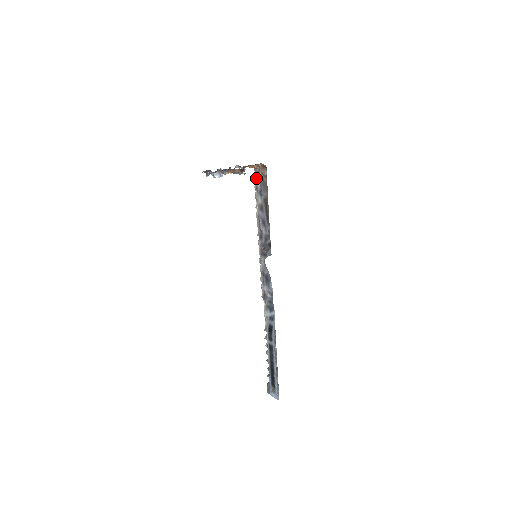
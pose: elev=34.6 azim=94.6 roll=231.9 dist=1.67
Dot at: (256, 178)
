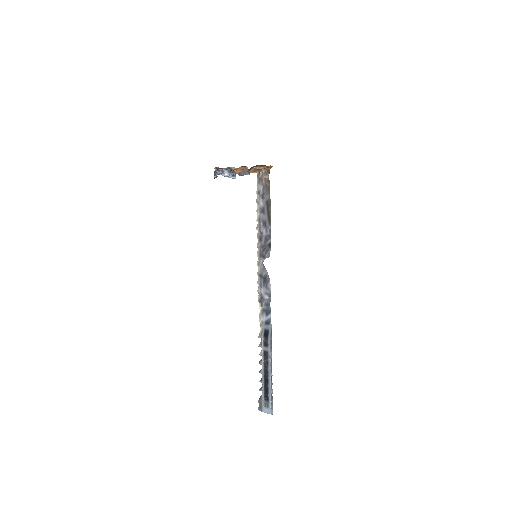
Dot at: (259, 184)
